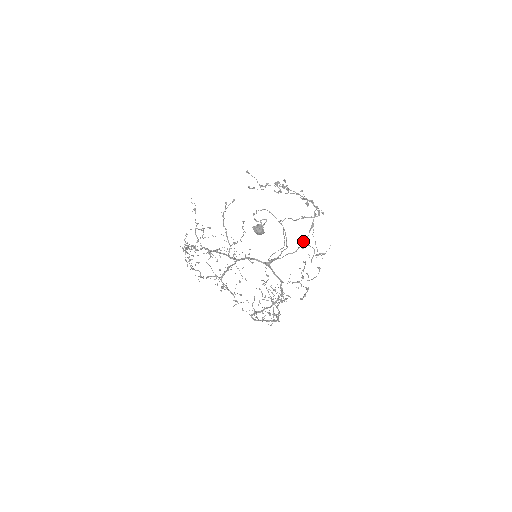
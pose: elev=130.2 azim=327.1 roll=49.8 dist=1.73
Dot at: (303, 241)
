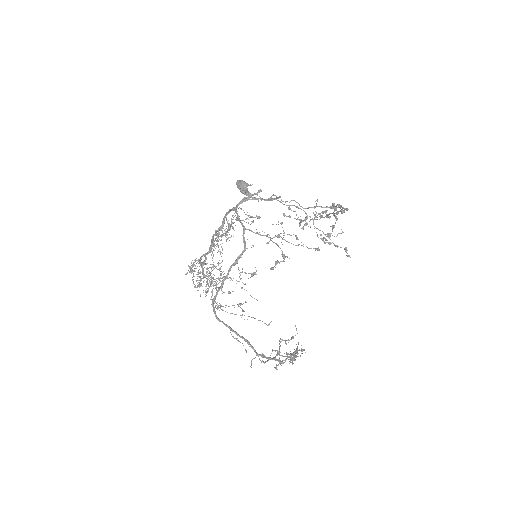
Dot at: (306, 223)
